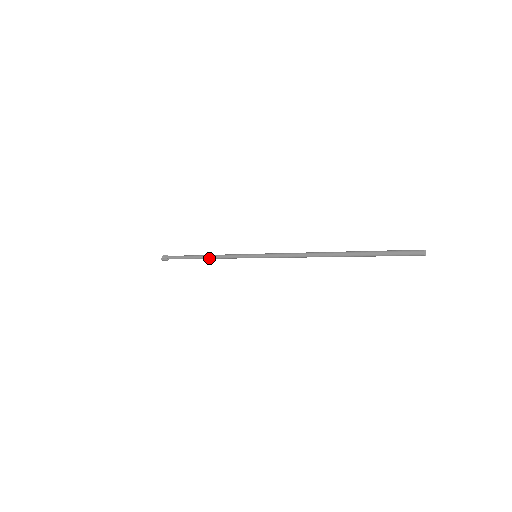
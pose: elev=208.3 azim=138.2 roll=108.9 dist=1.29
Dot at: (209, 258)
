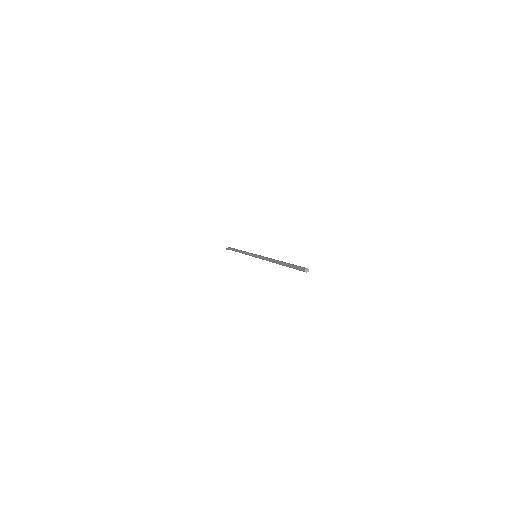
Dot at: (241, 252)
